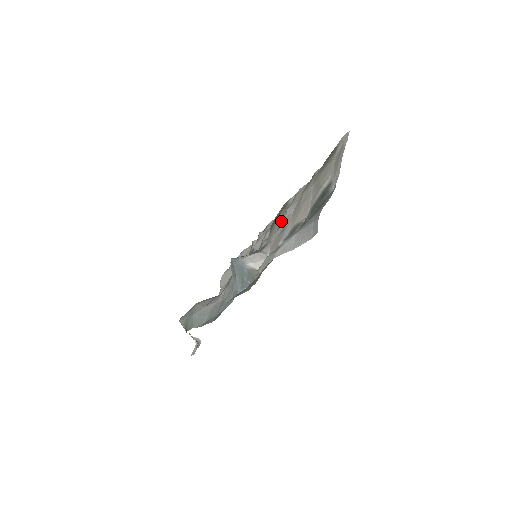
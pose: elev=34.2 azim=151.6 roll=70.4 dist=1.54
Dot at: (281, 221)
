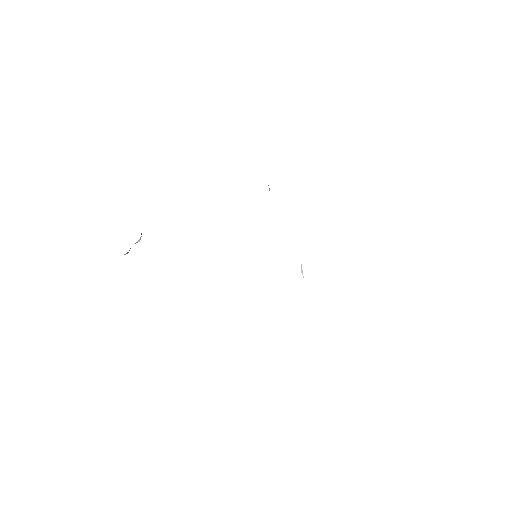
Dot at: occluded
